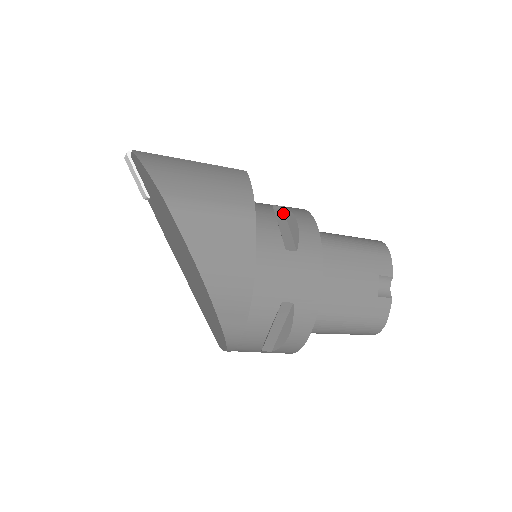
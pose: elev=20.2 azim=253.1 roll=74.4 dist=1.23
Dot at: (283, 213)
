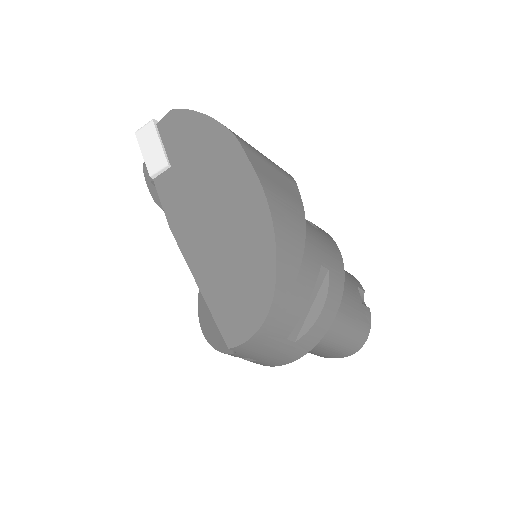
Dot at: occluded
